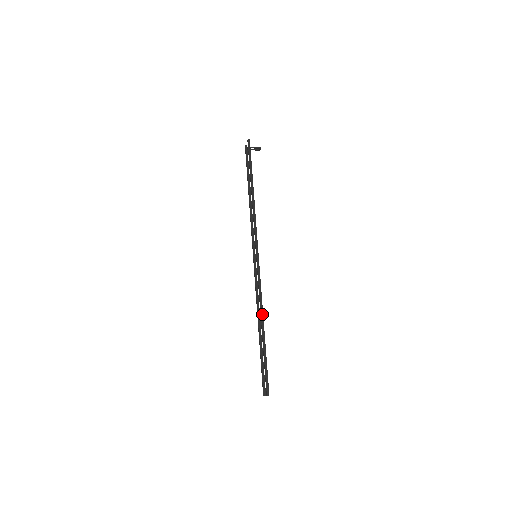
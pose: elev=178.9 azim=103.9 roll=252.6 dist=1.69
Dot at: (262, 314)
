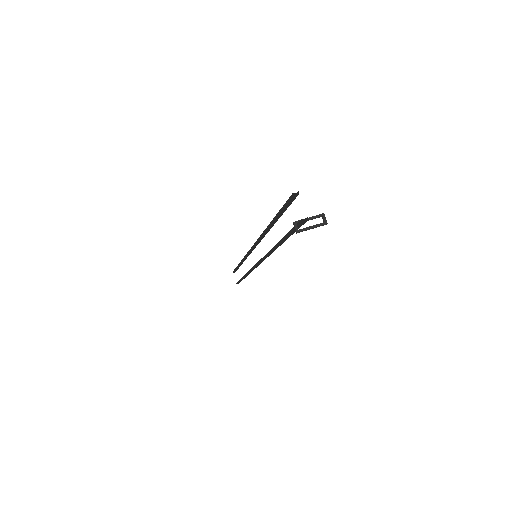
Dot at: occluded
